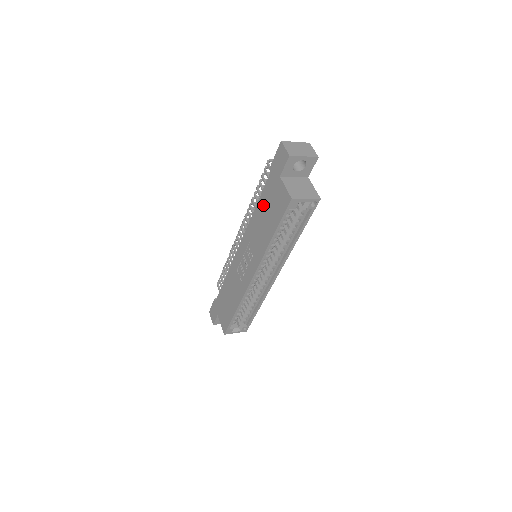
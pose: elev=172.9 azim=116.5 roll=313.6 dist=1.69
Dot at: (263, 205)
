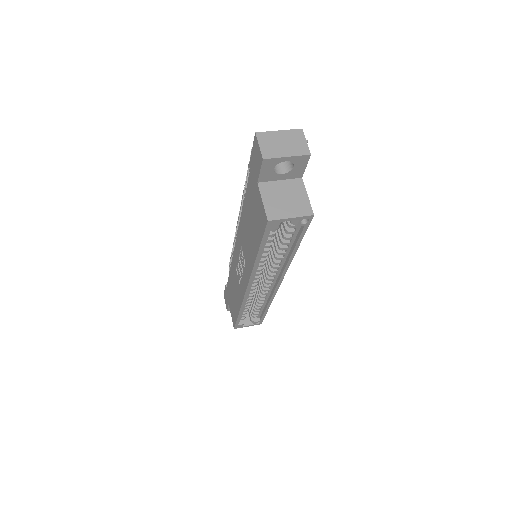
Dot at: (247, 209)
